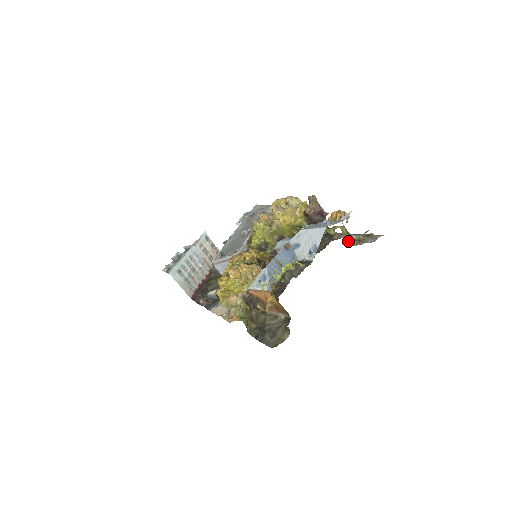
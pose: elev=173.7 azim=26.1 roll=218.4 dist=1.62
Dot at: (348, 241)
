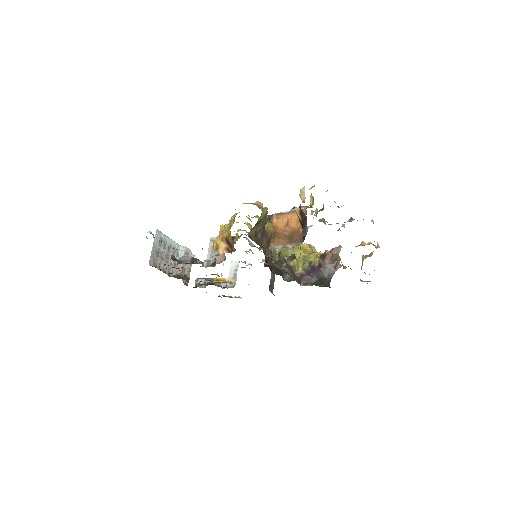
Dot at: occluded
